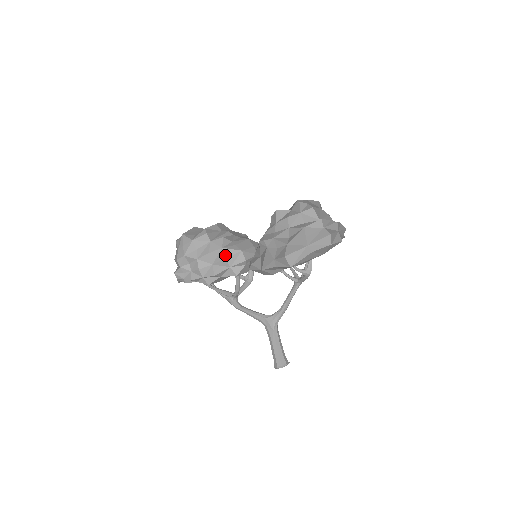
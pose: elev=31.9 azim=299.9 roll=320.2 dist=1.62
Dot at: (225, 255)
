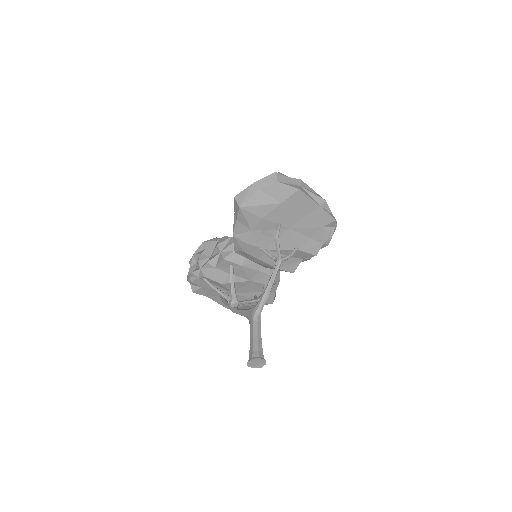
Dot at: (218, 242)
